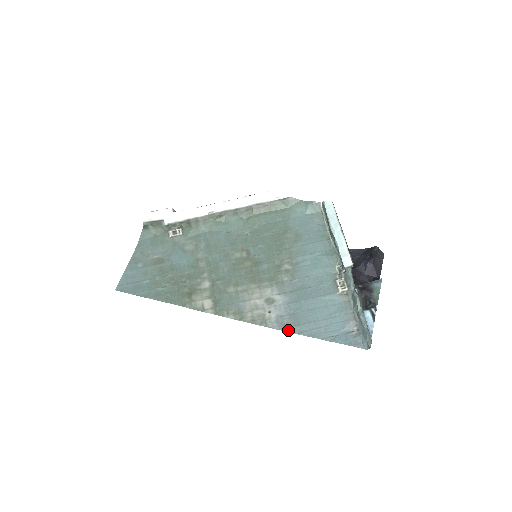
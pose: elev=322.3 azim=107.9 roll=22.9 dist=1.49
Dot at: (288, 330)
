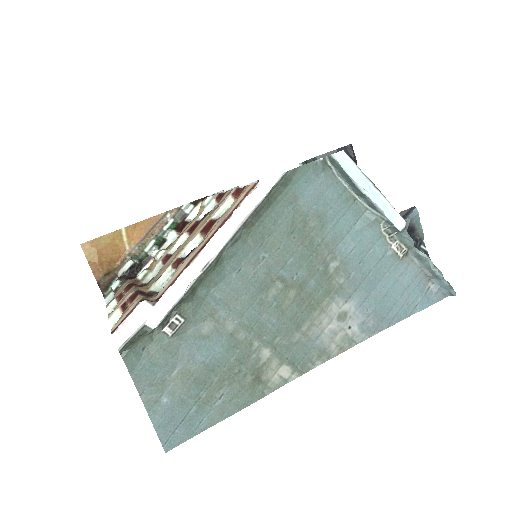
Dot at: (377, 331)
